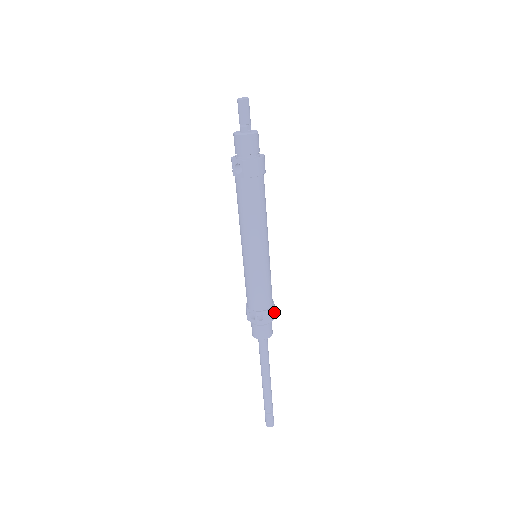
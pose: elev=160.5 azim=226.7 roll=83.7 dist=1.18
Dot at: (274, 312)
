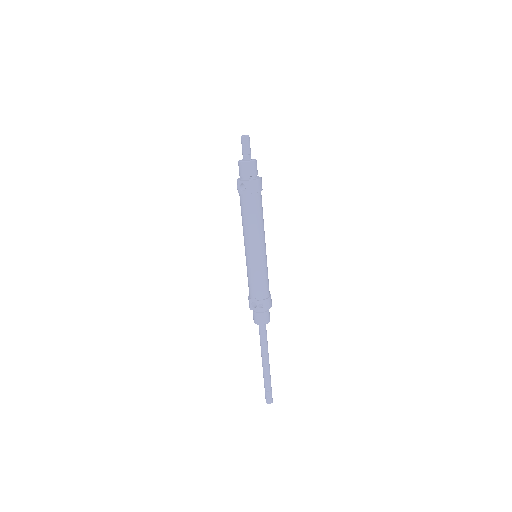
Dot at: (271, 301)
